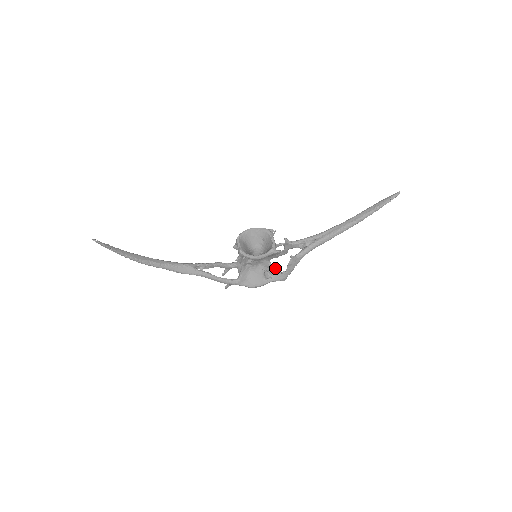
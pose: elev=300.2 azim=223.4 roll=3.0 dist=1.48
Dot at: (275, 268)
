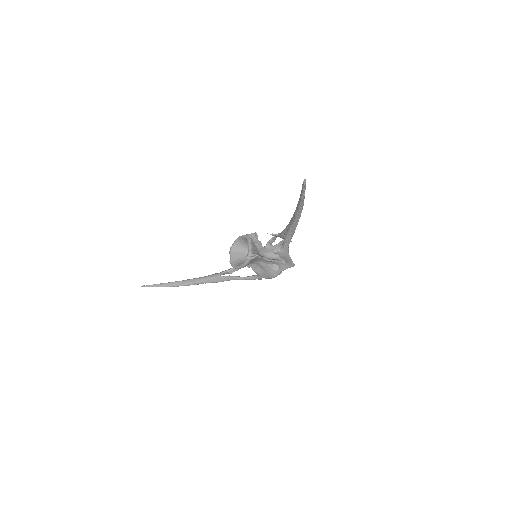
Dot at: (276, 261)
